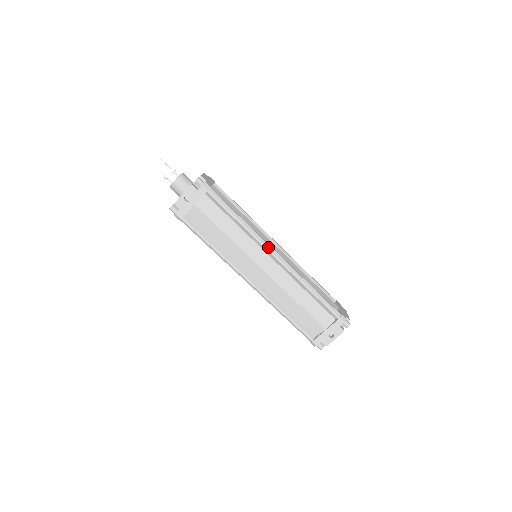
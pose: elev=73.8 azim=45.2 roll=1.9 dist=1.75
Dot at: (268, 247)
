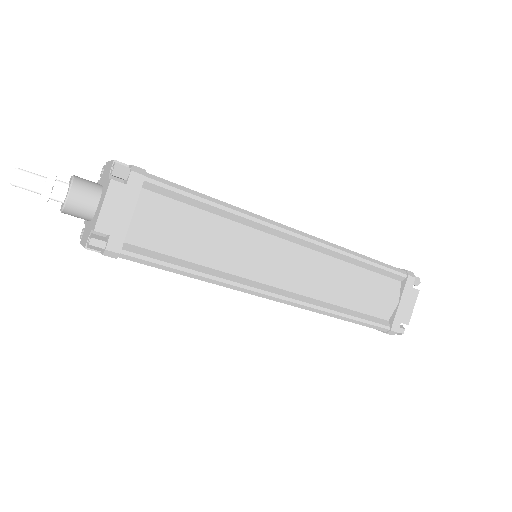
Dot at: (256, 295)
